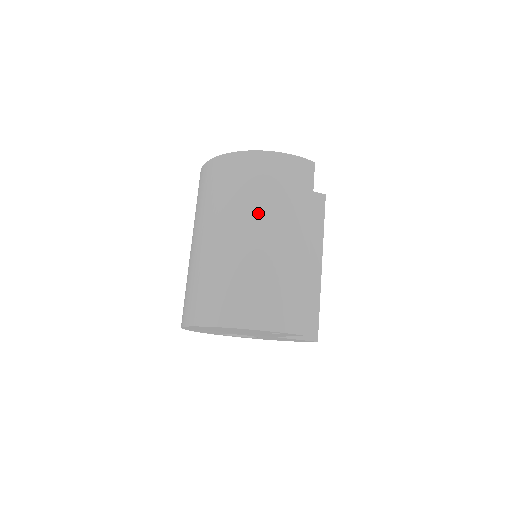
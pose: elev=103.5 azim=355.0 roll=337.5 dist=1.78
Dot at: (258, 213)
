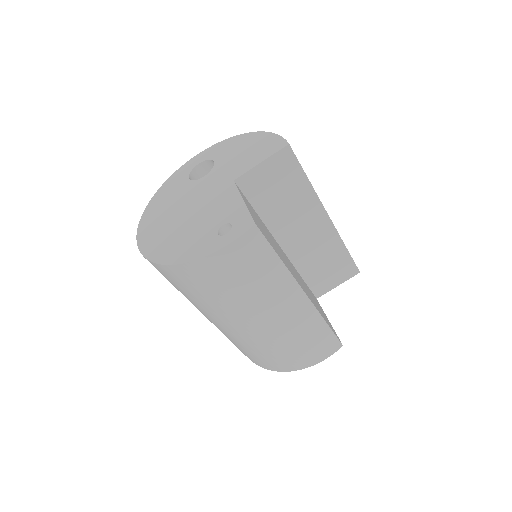
Dot at: (235, 311)
